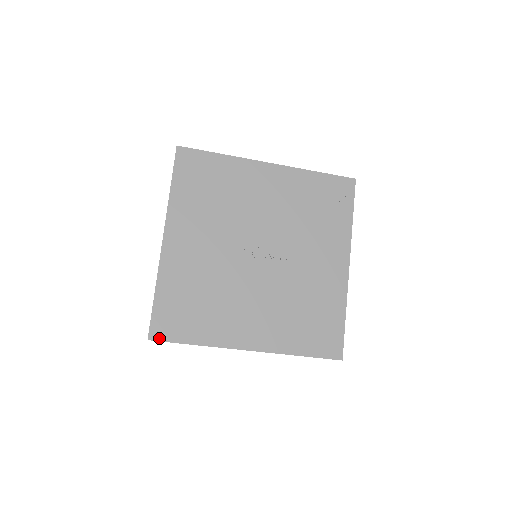
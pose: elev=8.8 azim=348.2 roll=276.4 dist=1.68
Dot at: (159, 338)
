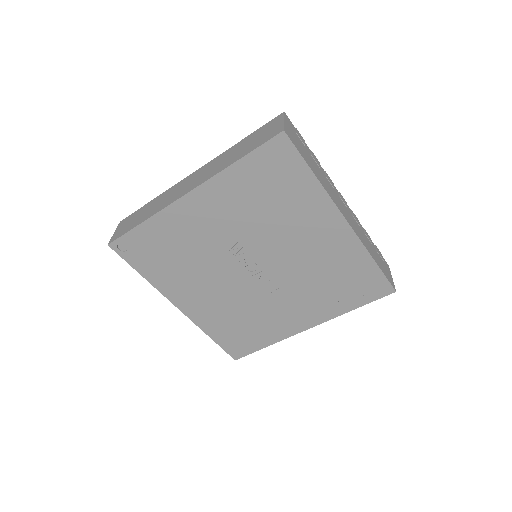
Dot at: (118, 251)
